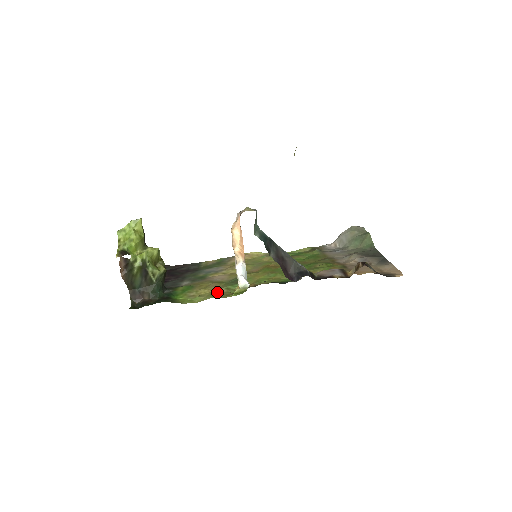
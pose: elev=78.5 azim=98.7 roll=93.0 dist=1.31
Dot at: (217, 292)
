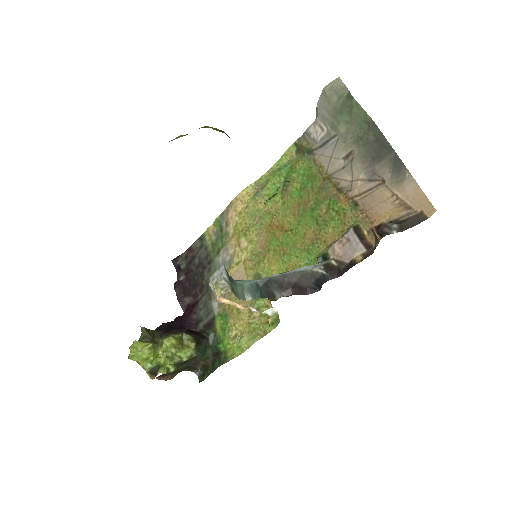
Dot at: (253, 322)
